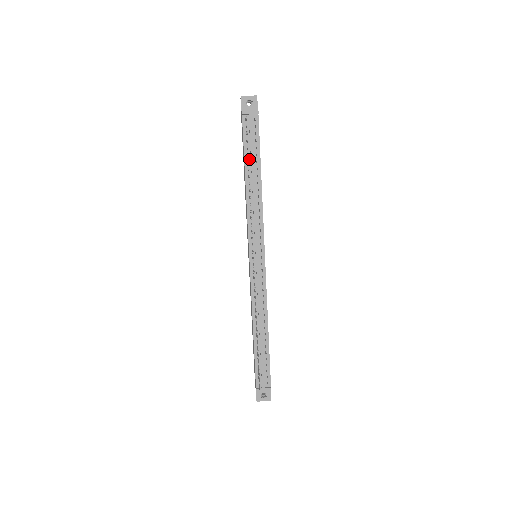
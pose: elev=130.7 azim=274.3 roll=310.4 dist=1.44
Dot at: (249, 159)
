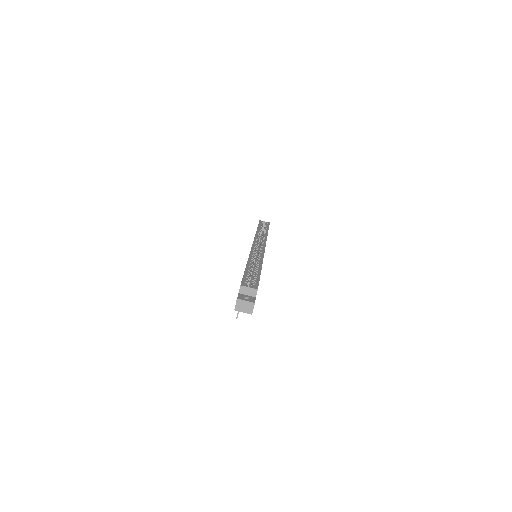
Dot at: occluded
